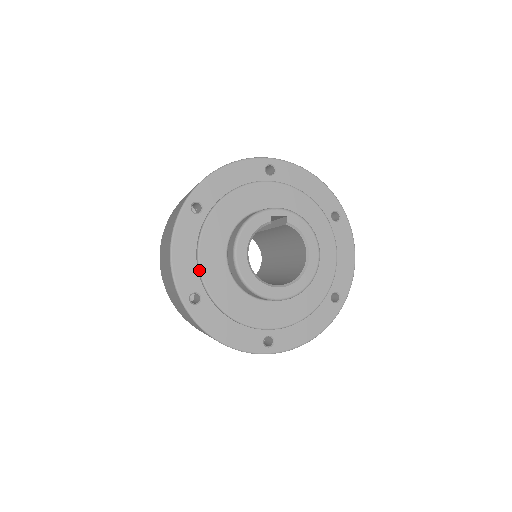
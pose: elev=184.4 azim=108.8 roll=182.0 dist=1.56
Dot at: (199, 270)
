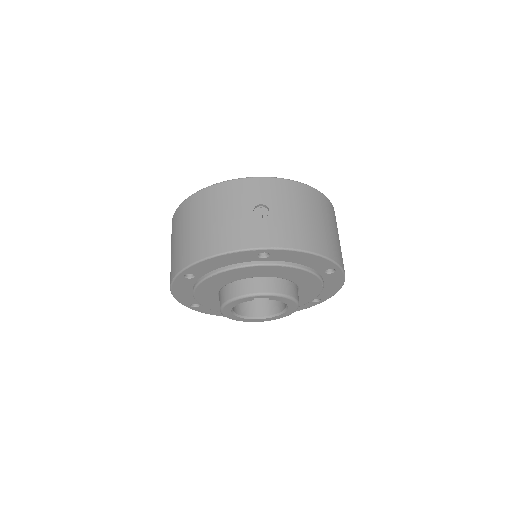
Dot at: (196, 300)
